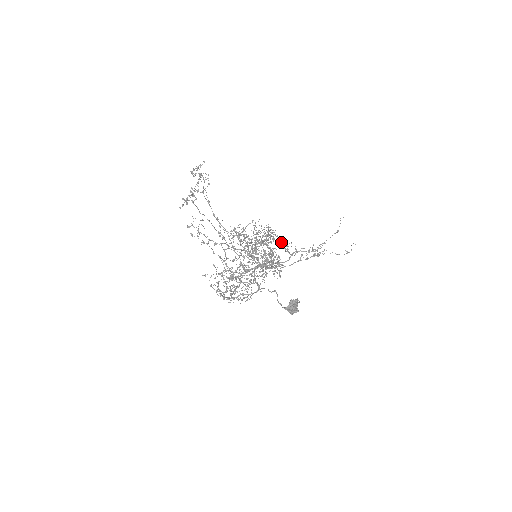
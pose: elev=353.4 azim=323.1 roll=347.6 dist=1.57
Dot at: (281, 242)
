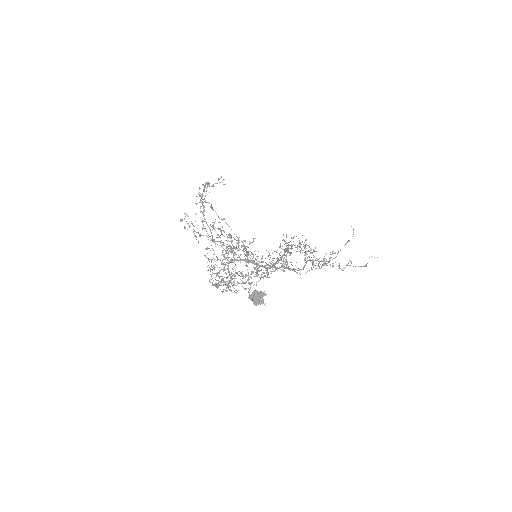
Dot at: (304, 252)
